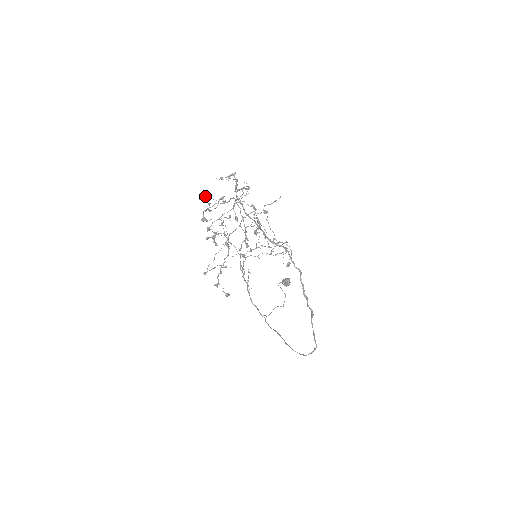
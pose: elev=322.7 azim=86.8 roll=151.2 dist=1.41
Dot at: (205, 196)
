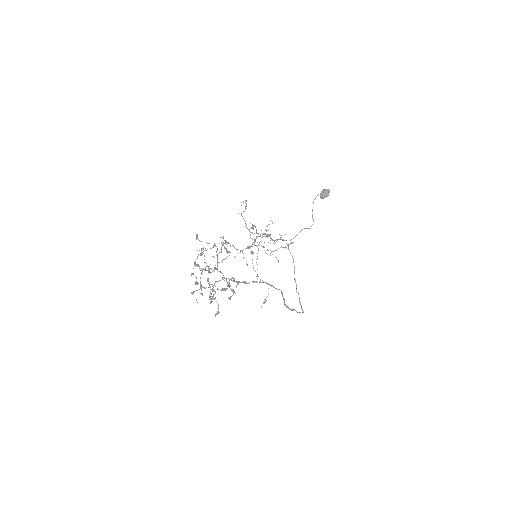
Dot at: (198, 239)
